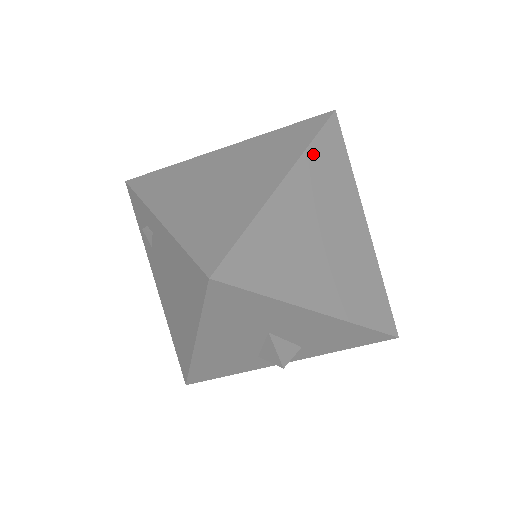
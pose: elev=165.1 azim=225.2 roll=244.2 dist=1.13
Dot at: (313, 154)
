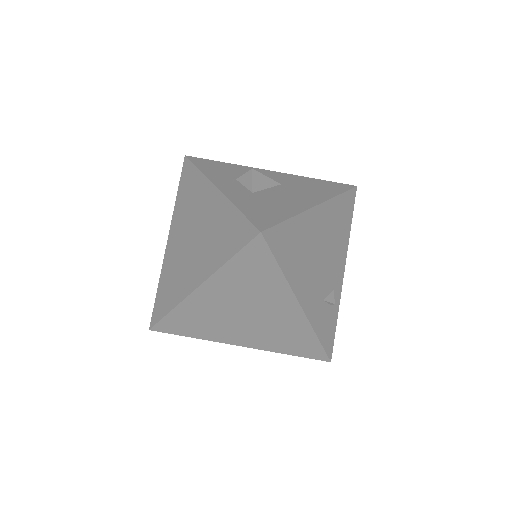
Dot at: (228, 270)
